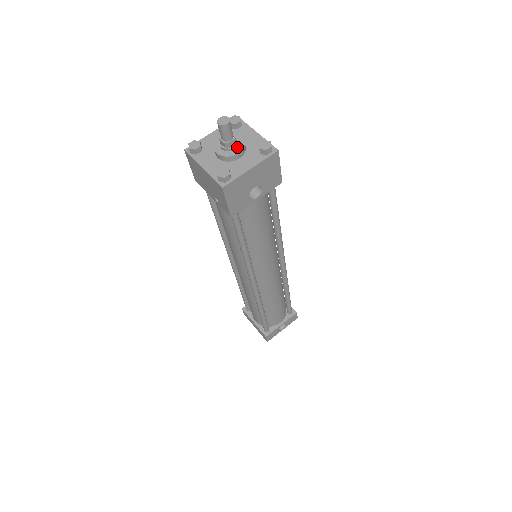
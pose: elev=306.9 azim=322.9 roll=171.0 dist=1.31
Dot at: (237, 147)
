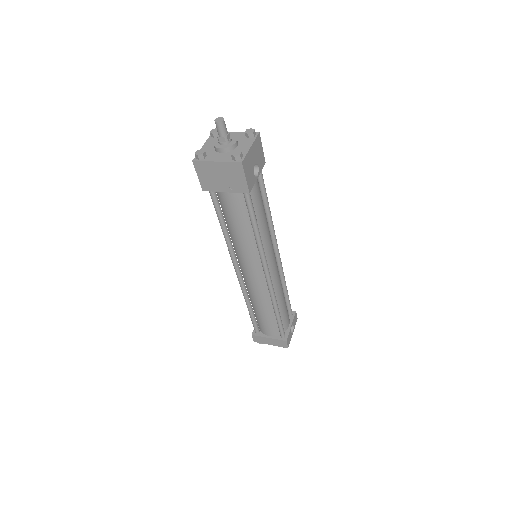
Dot at: (232, 140)
